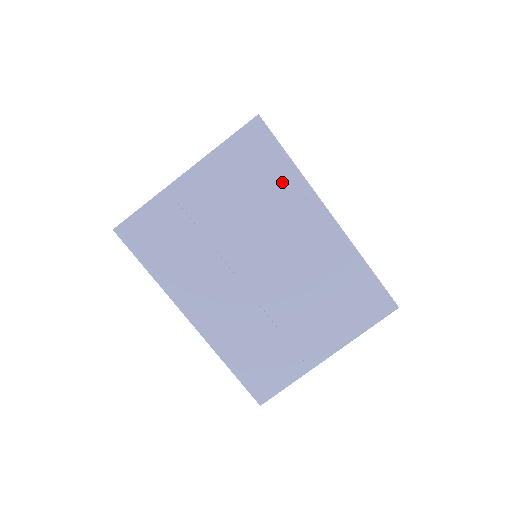
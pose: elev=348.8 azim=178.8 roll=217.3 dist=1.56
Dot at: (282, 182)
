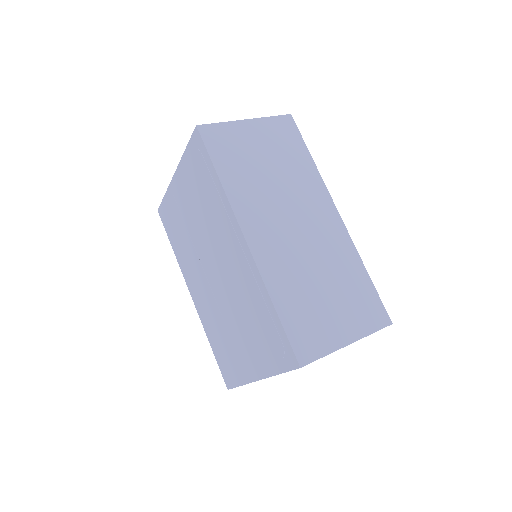
Dot at: (214, 195)
